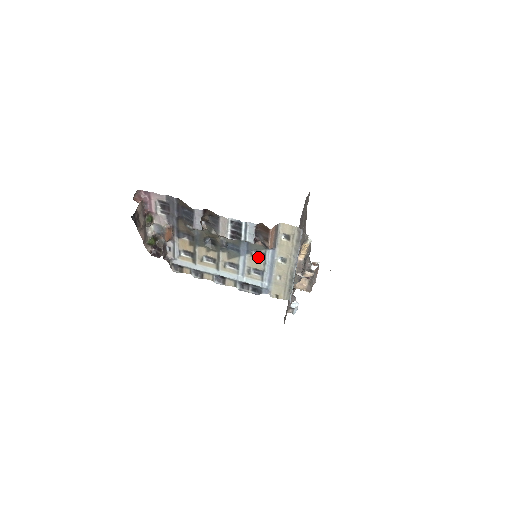
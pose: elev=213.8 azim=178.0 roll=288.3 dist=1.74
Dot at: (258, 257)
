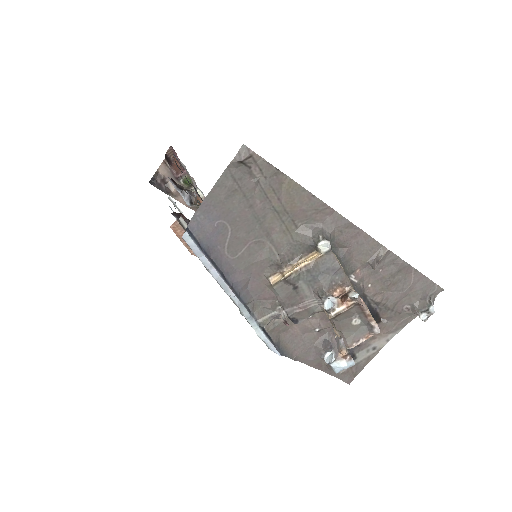
Dot at: occluded
